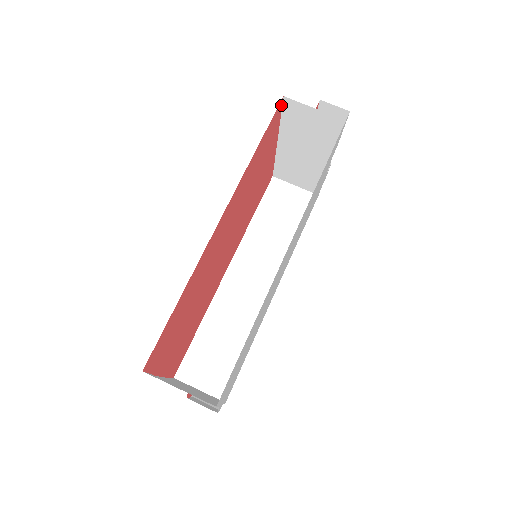
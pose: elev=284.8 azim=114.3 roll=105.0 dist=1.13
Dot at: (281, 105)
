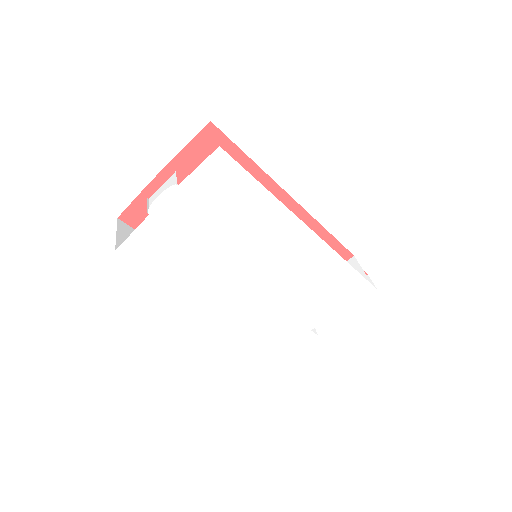
Dot at: (347, 259)
